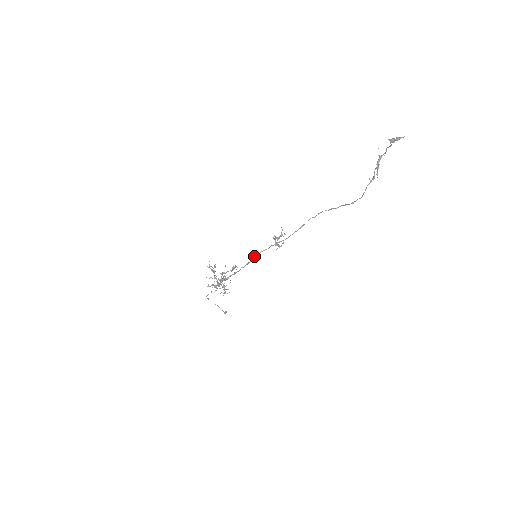
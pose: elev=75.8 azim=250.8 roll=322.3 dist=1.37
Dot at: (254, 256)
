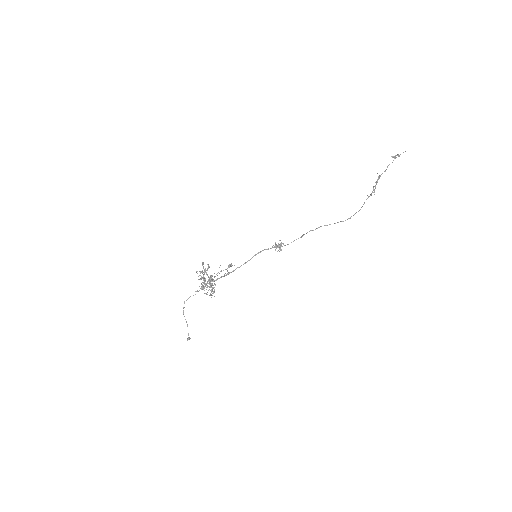
Dot at: (256, 254)
